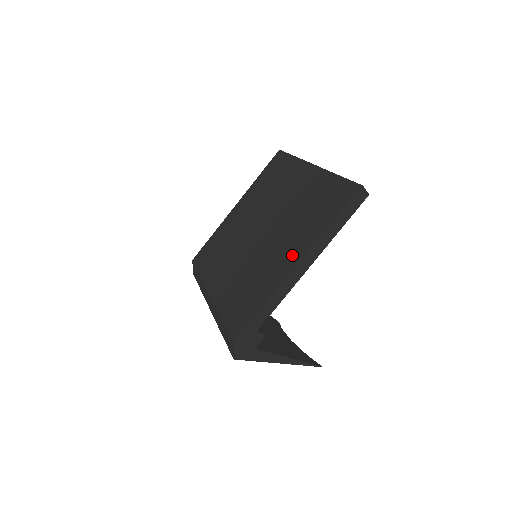
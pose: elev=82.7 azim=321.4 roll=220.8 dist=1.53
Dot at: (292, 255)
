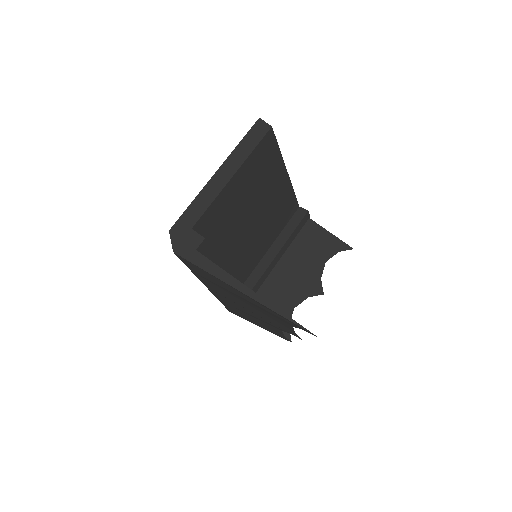
Dot at: occluded
